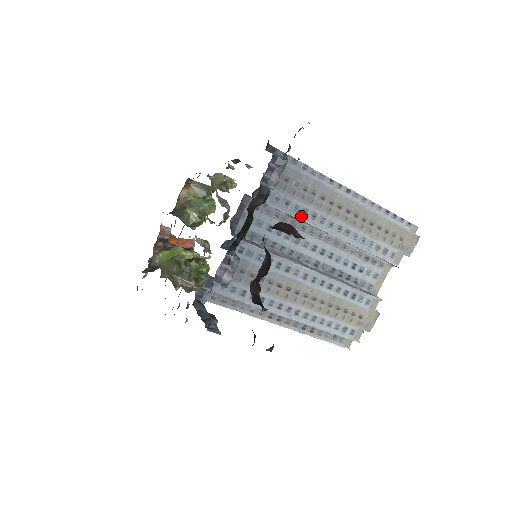
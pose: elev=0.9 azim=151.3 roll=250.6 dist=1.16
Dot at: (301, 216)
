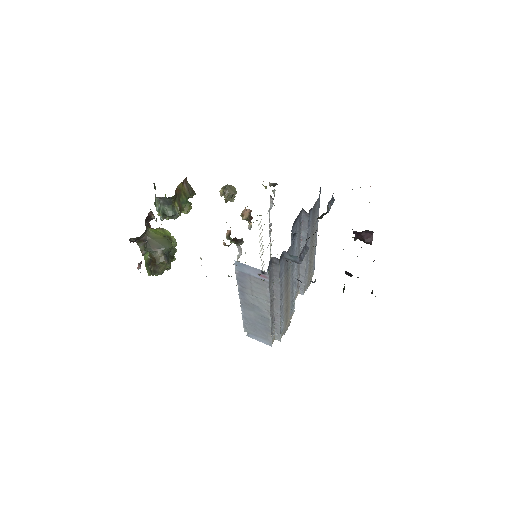
Dot at: (307, 237)
